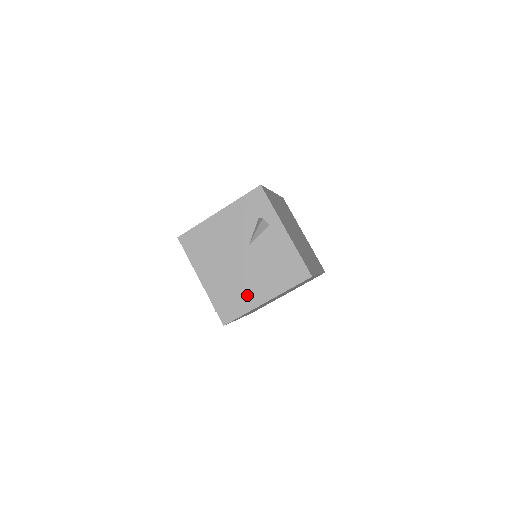
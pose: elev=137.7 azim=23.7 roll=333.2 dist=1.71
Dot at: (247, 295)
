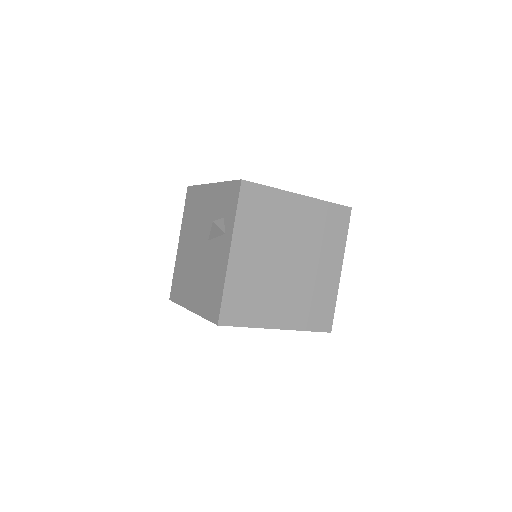
Dot at: (187, 289)
